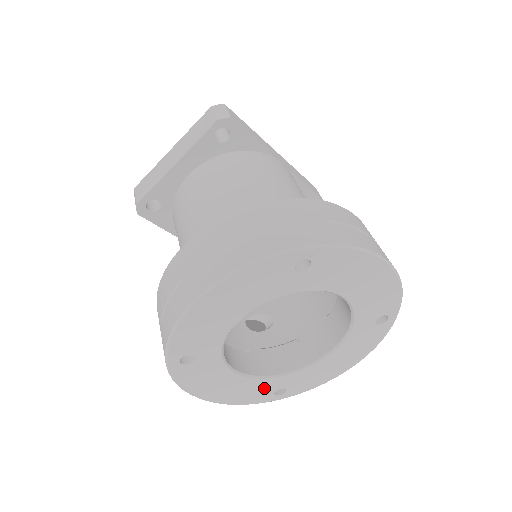
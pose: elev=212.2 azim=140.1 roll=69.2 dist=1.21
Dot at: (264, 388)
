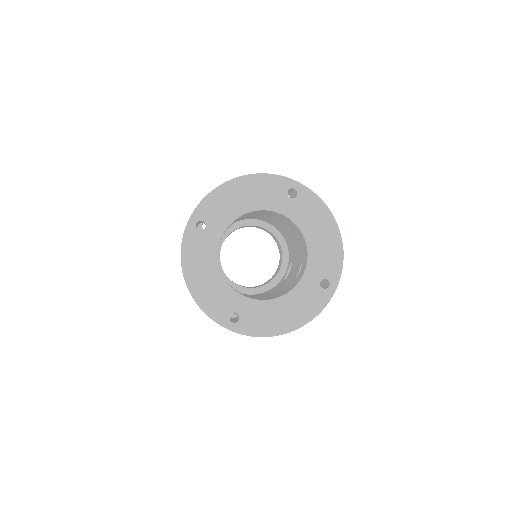
Dot at: (227, 302)
